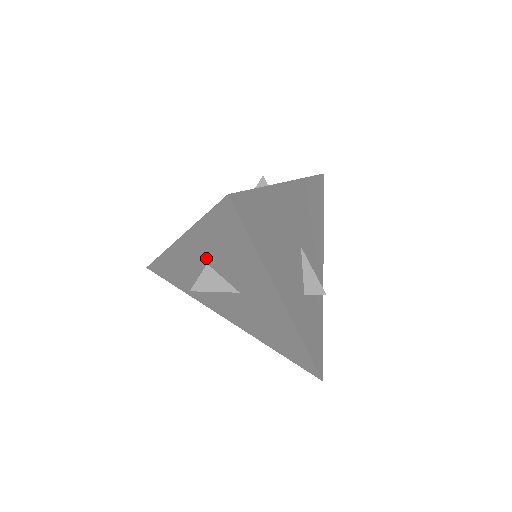
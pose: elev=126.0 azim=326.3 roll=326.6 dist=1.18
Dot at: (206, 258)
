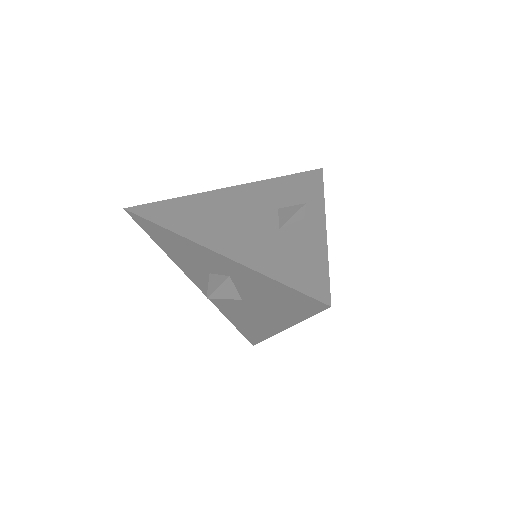
Dot at: (235, 276)
